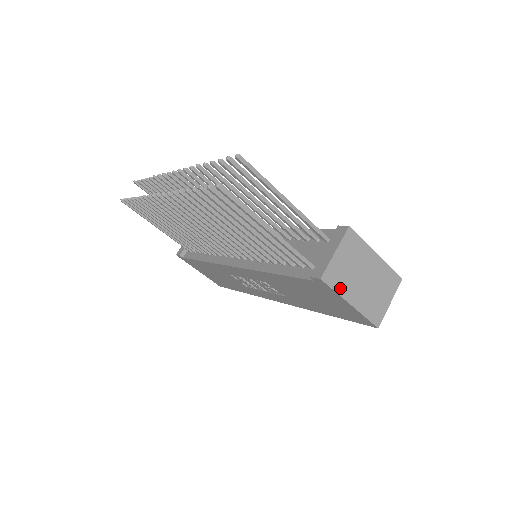
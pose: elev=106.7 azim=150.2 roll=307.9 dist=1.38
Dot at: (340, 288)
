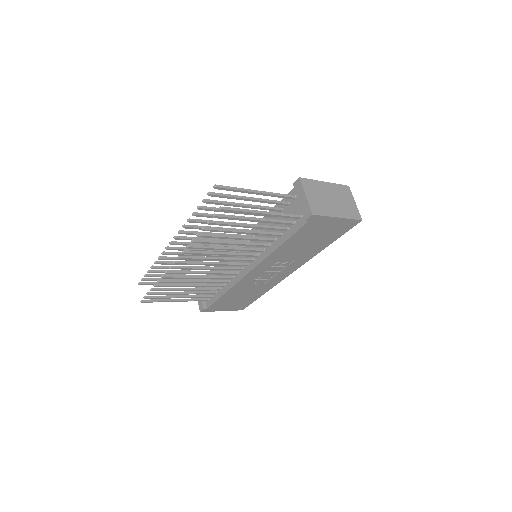
Dot at: (325, 213)
